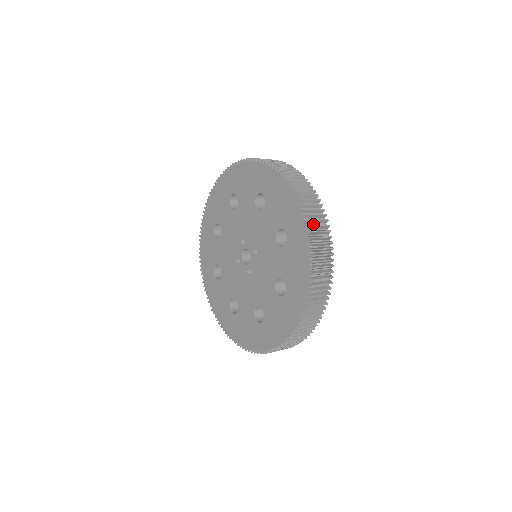
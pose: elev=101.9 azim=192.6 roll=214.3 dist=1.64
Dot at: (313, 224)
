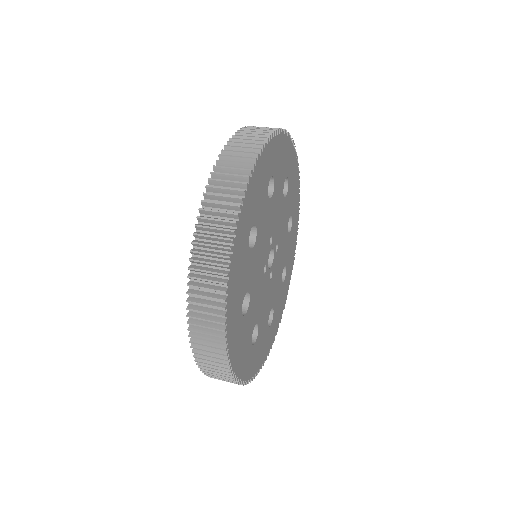
Dot at: (203, 332)
